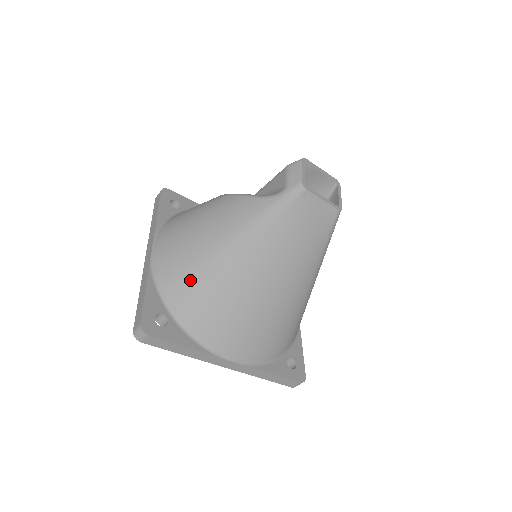
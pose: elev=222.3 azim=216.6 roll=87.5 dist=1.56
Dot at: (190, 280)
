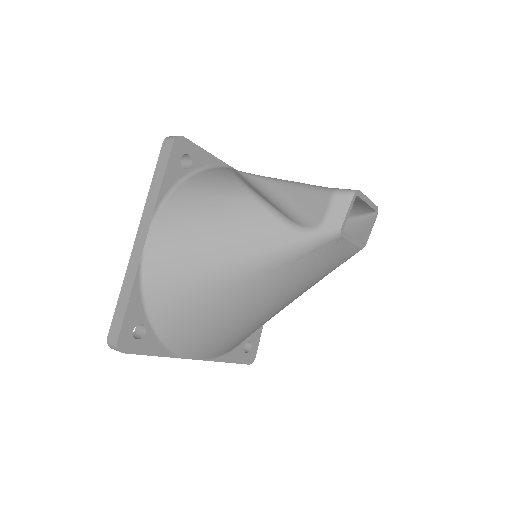
Dot at: (180, 296)
